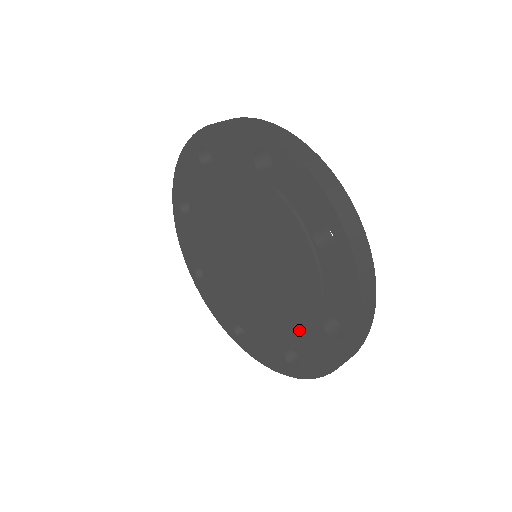
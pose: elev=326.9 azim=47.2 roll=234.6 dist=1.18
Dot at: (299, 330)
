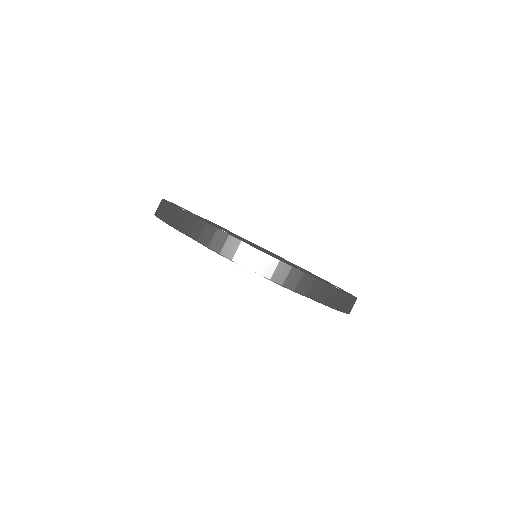
Dot at: occluded
